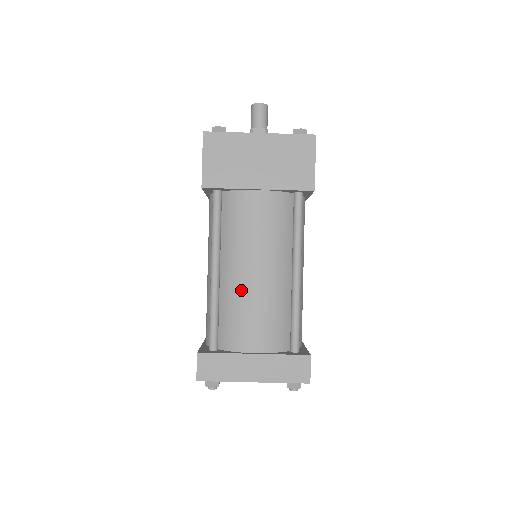
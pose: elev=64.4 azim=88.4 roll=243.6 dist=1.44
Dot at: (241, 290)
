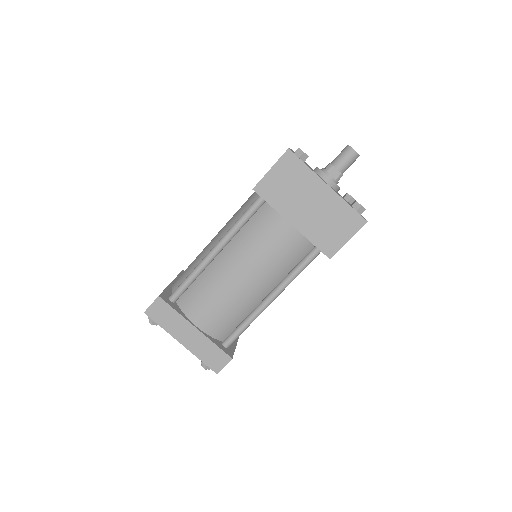
Dot at: (222, 280)
